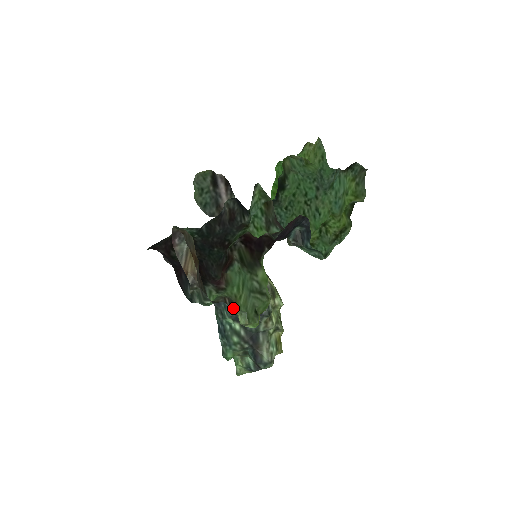
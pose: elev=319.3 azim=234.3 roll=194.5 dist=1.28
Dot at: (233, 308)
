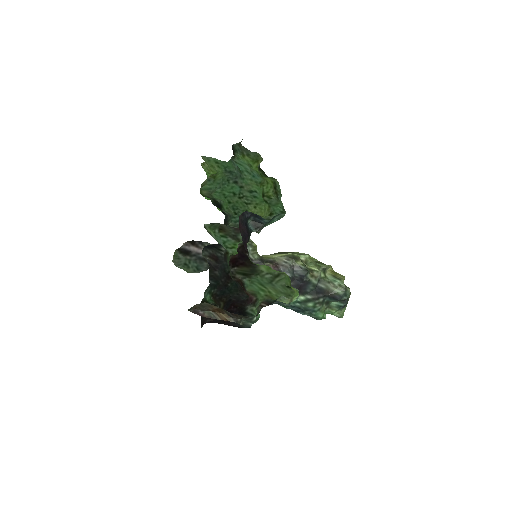
Dot at: occluded
